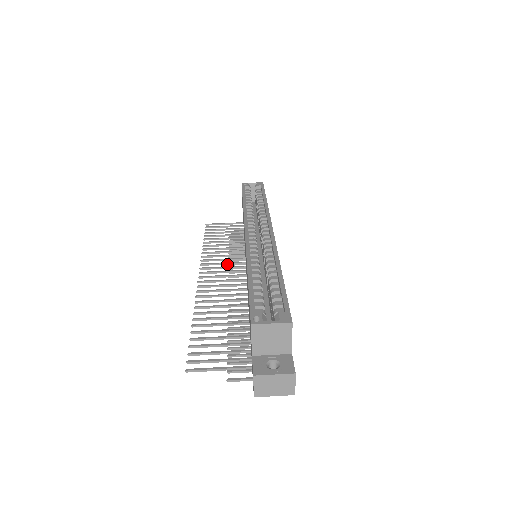
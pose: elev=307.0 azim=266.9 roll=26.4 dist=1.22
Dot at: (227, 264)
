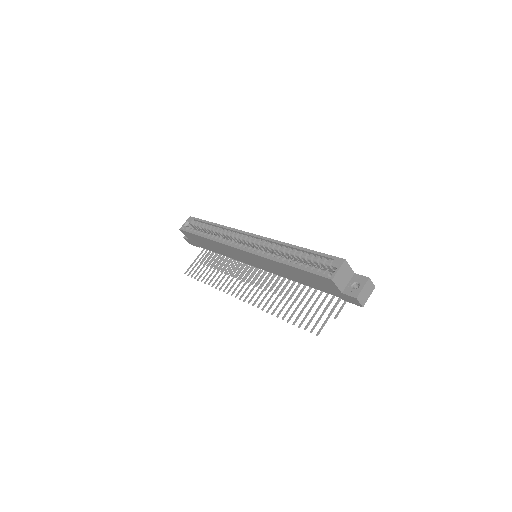
Dot at: occluded
